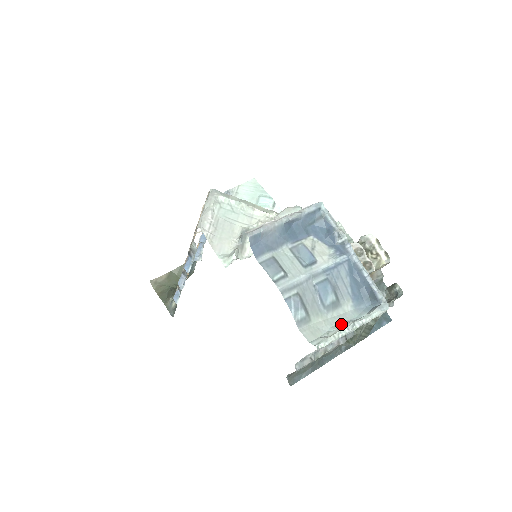
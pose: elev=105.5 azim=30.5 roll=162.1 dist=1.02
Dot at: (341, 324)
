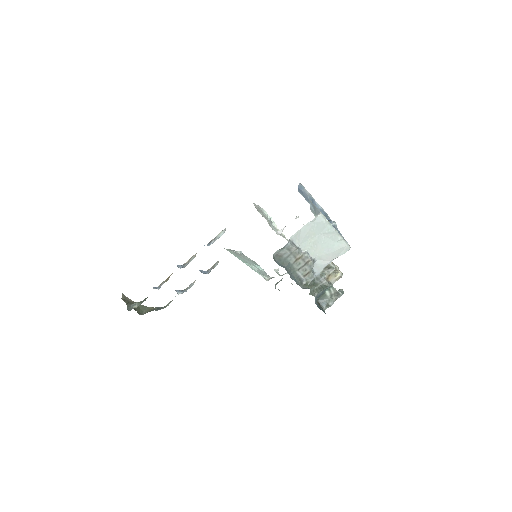
Dot at: (328, 229)
